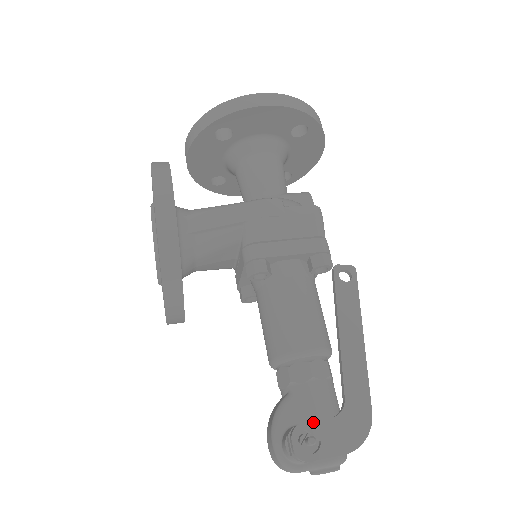
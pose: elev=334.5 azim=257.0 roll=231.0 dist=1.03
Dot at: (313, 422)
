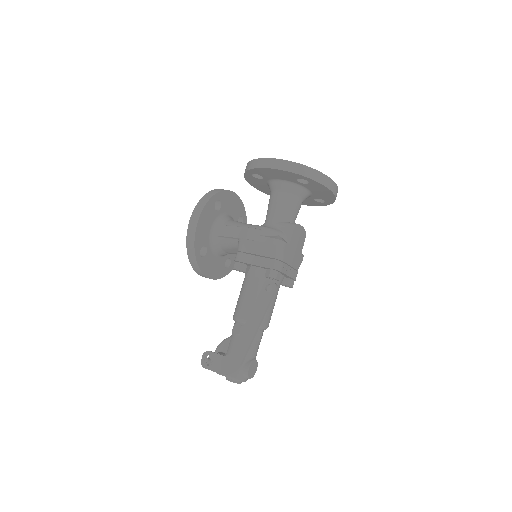
Dot at: (214, 353)
